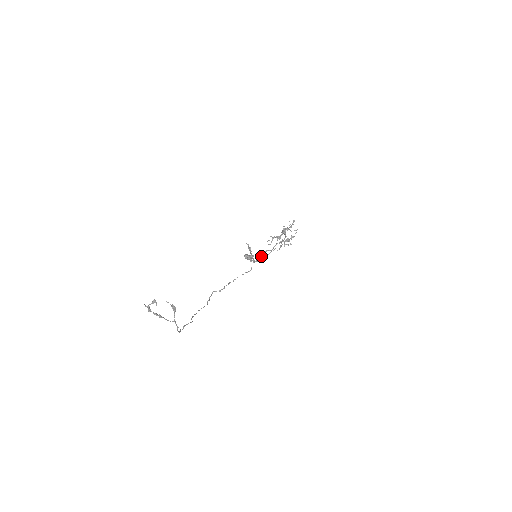
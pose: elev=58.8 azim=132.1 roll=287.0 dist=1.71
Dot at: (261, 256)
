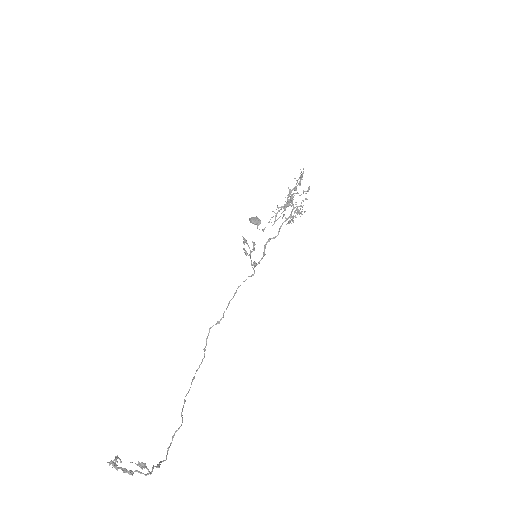
Dot at: (263, 252)
